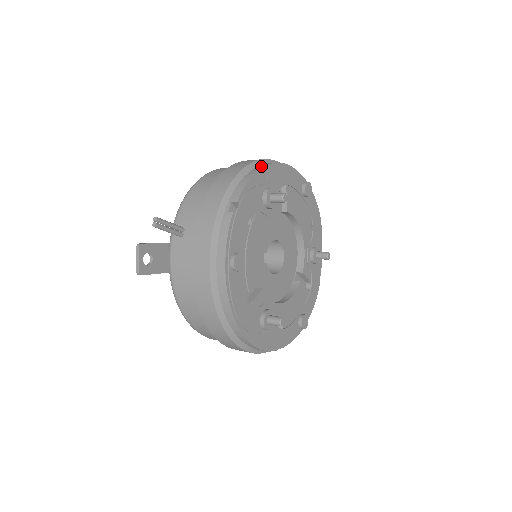
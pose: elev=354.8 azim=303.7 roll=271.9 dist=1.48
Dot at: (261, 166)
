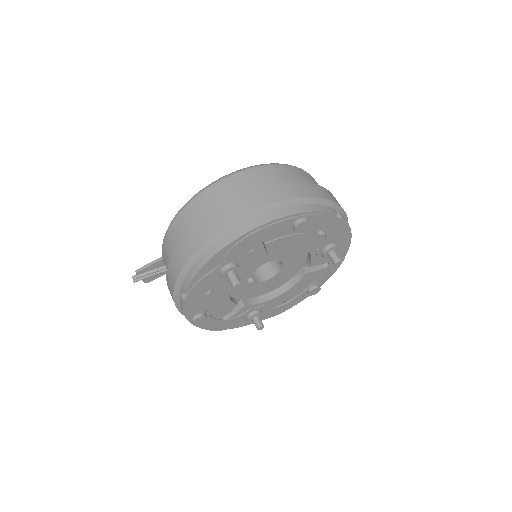
Dot at: (214, 250)
